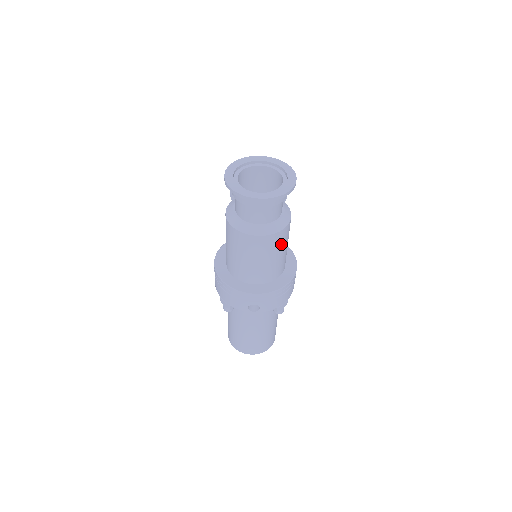
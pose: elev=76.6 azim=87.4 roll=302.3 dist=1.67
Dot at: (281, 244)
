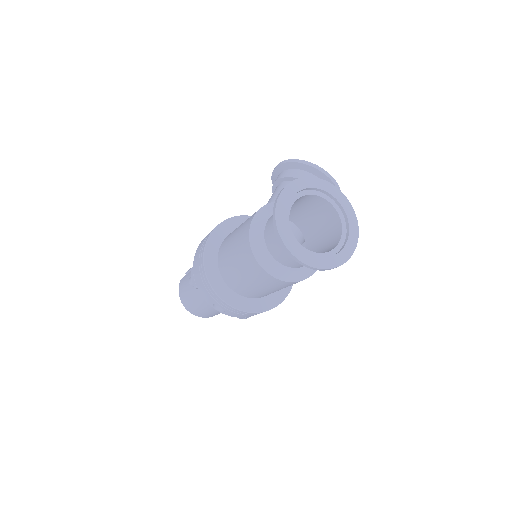
Dot at: occluded
